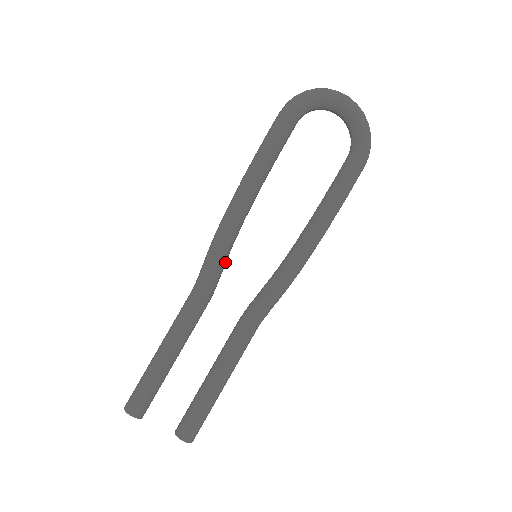
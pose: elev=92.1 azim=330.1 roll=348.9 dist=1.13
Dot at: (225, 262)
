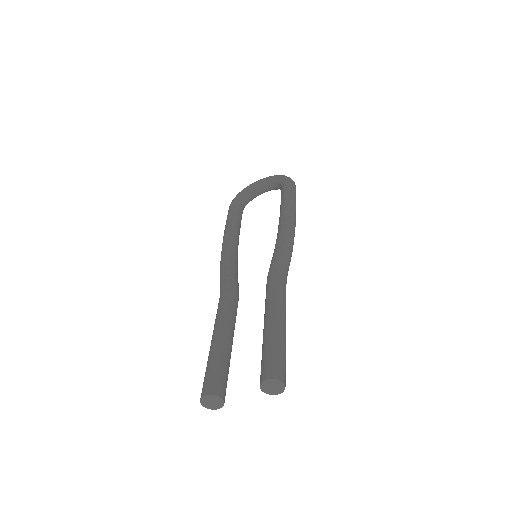
Dot at: (234, 271)
